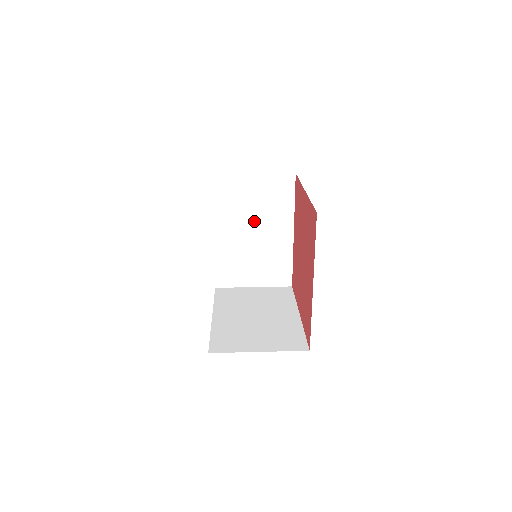
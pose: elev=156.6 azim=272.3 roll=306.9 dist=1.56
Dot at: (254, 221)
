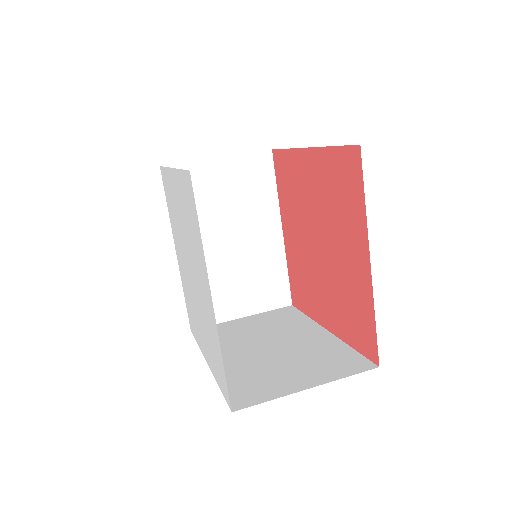
Dot at: (229, 224)
